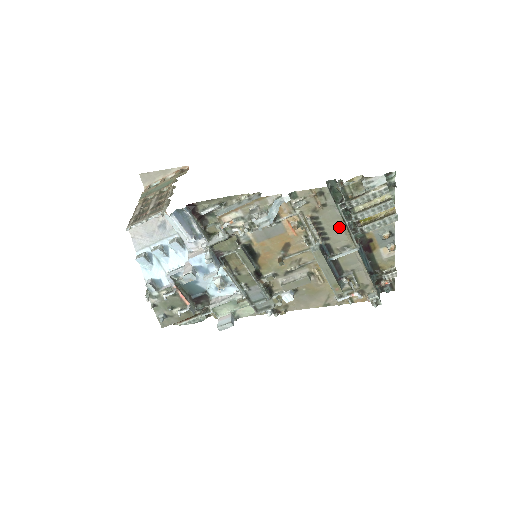
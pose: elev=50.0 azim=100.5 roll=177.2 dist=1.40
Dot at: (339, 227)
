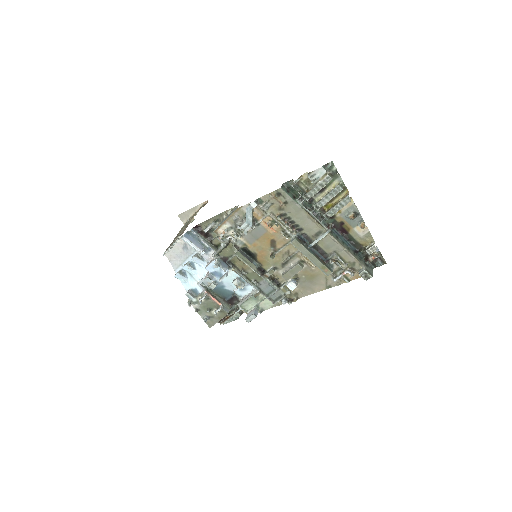
Dot at: (306, 218)
